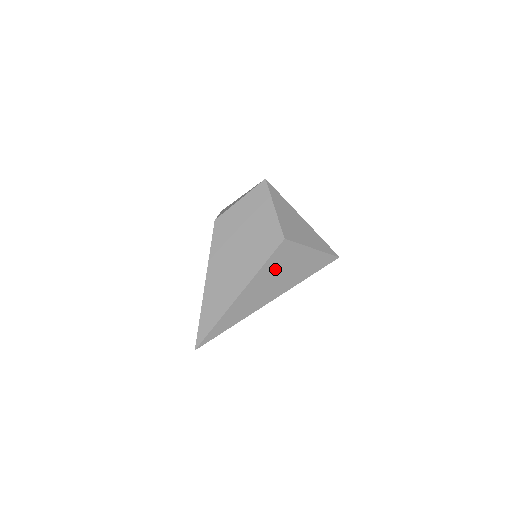
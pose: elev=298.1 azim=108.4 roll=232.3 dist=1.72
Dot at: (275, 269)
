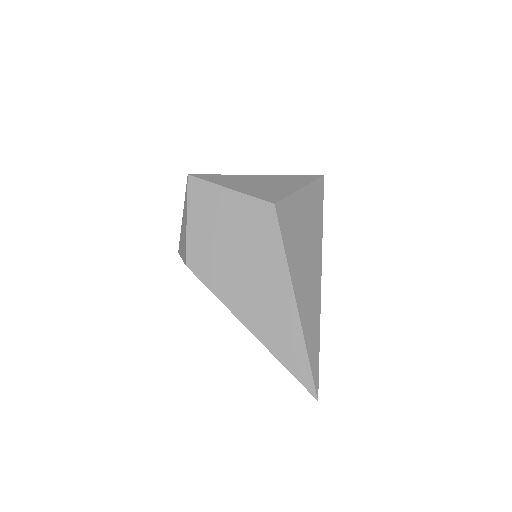
Dot at: (295, 242)
